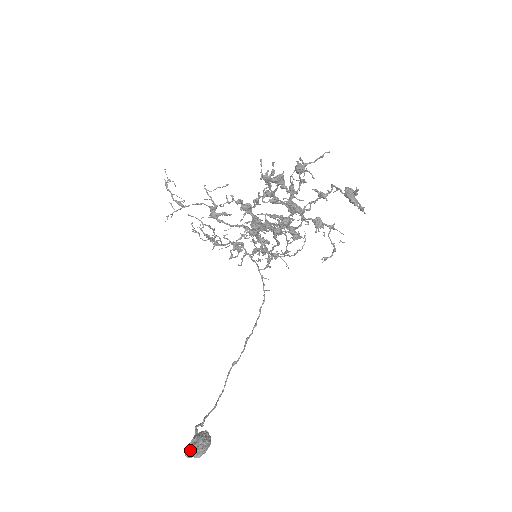
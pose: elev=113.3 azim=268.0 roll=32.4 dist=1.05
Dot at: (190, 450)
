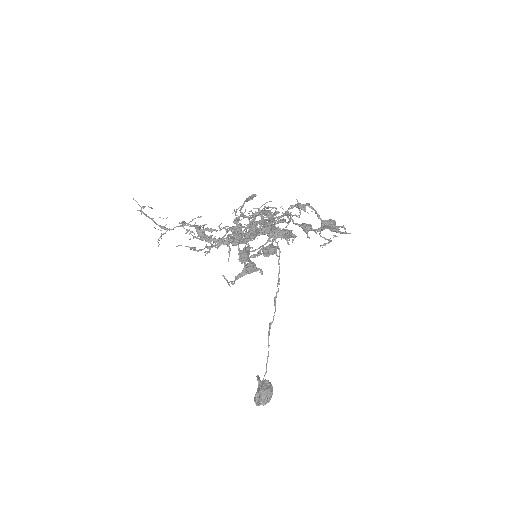
Dot at: (258, 402)
